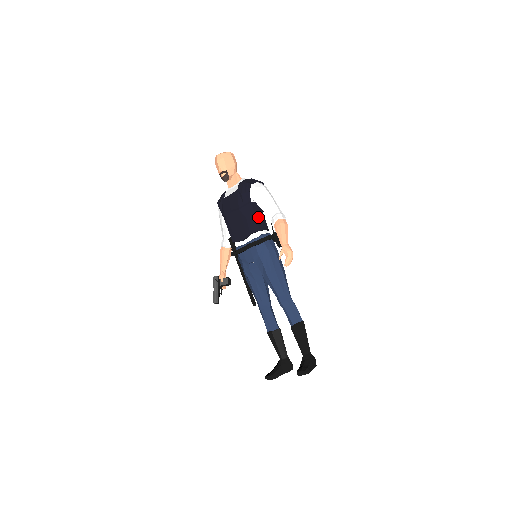
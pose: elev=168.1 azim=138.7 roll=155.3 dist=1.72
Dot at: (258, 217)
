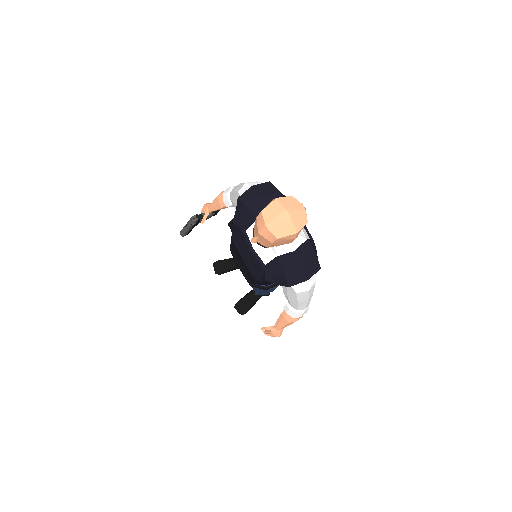
Dot at: occluded
